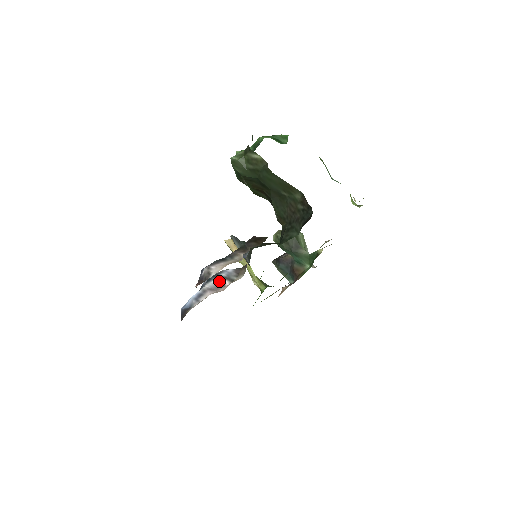
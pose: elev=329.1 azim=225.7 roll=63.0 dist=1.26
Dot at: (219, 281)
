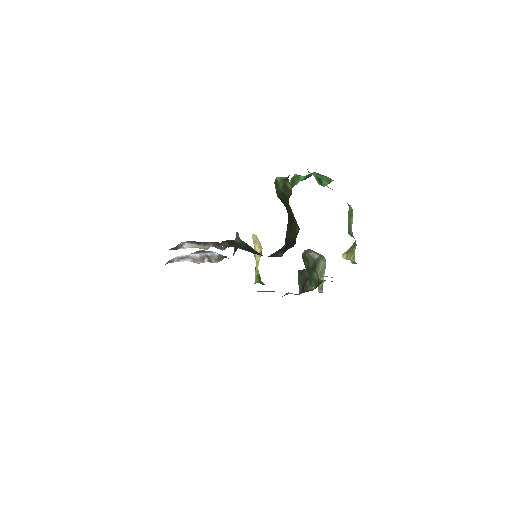
Dot at: (202, 256)
